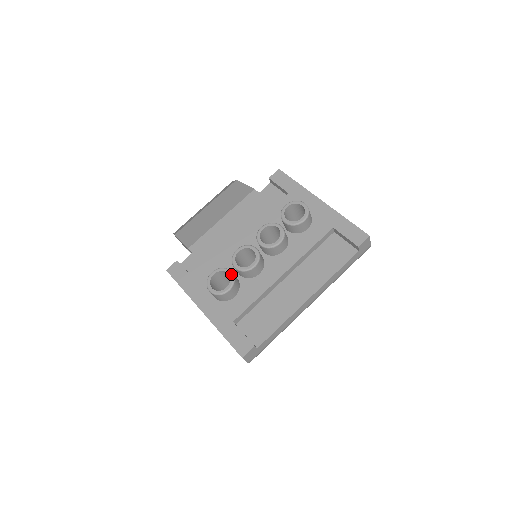
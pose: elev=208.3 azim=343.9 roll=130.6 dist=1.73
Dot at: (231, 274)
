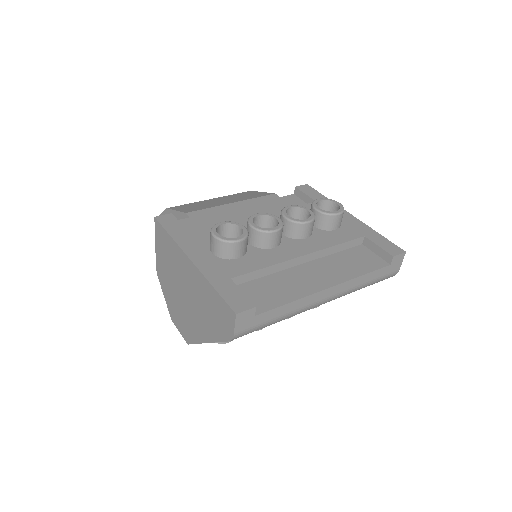
Dot at: (245, 229)
